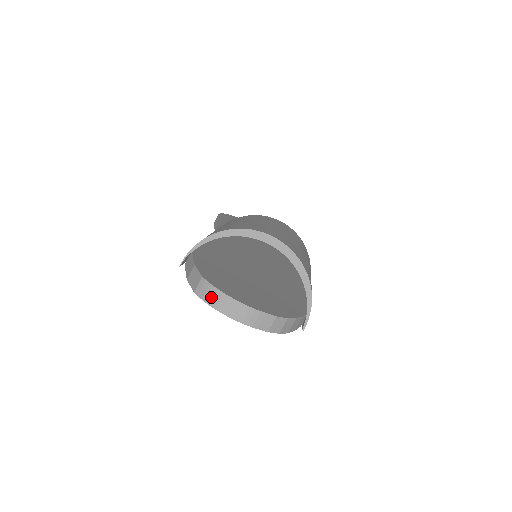
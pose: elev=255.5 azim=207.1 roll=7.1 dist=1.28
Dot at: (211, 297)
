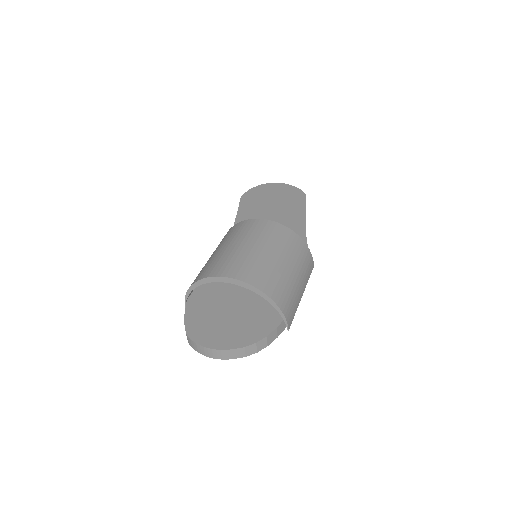
Dot at: (196, 348)
